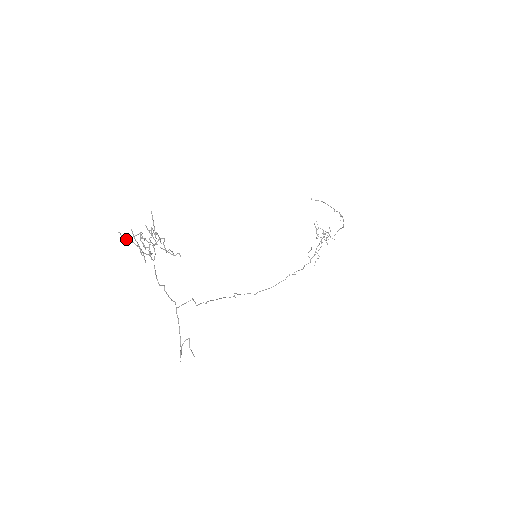
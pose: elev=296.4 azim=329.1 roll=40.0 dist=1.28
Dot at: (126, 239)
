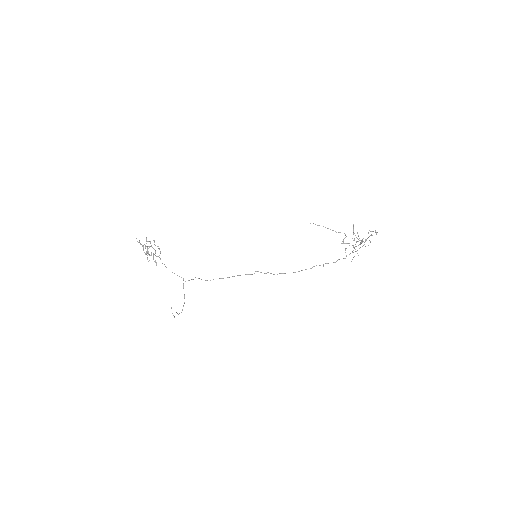
Dot at: occluded
